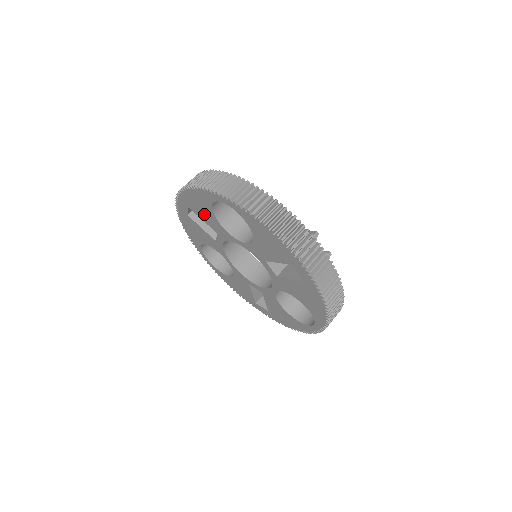
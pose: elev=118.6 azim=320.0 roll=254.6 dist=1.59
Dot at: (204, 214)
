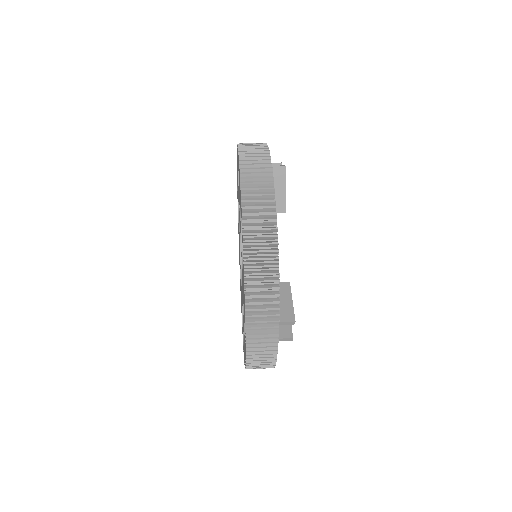
Dot at: (239, 192)
